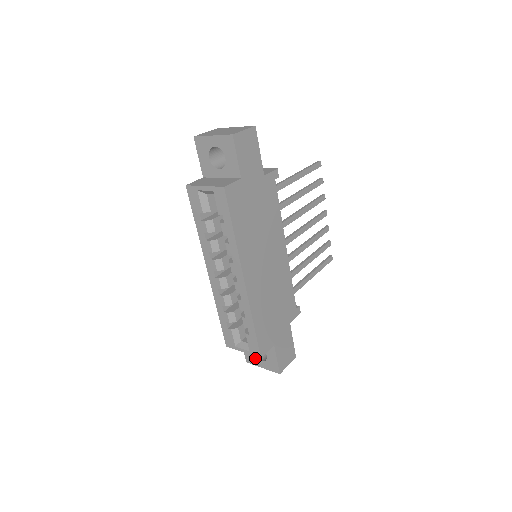
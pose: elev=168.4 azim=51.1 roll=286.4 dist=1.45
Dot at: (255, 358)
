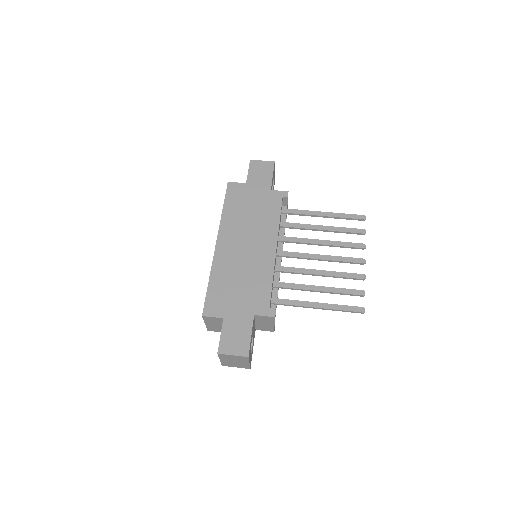
Dot at: occluded
